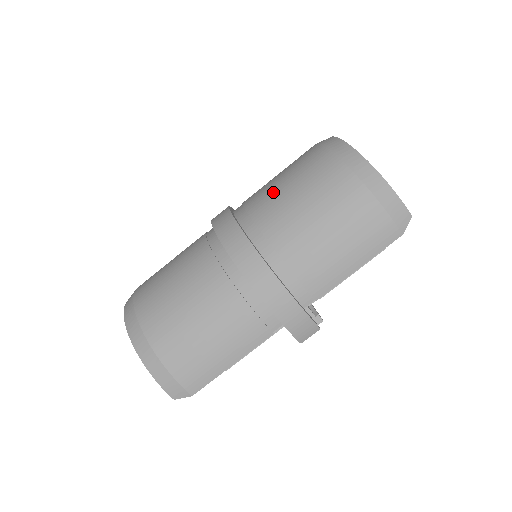
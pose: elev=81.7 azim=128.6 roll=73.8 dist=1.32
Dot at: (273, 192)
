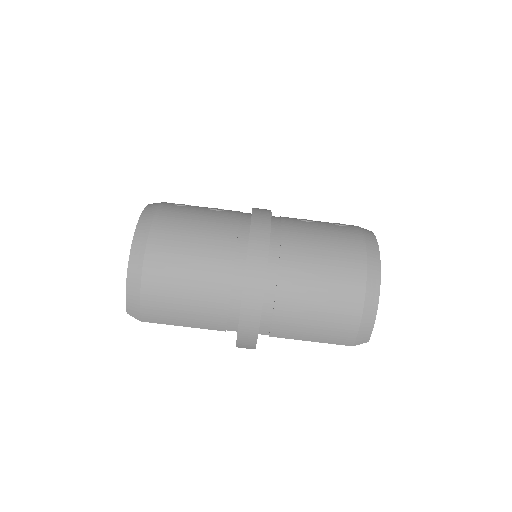
Dot at: (309, 247)
